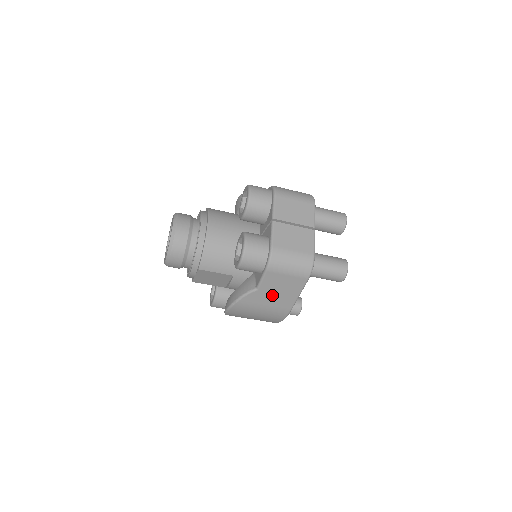
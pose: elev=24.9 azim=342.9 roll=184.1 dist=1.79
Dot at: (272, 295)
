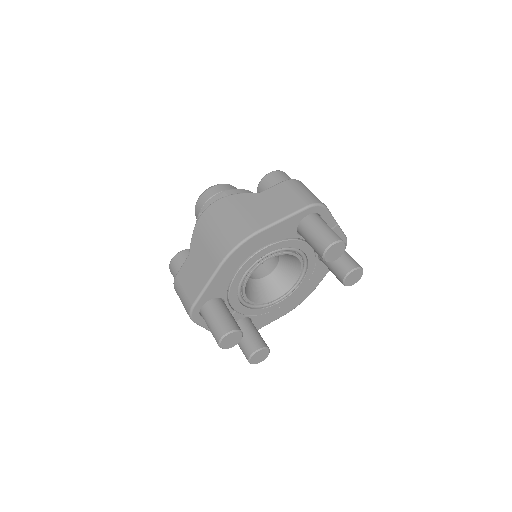
Dot at: (263, 205)
